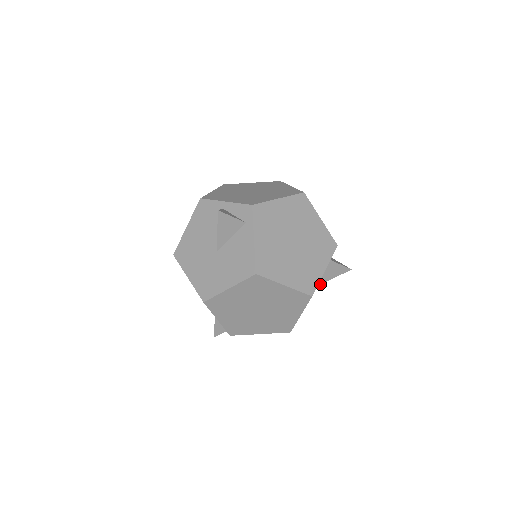
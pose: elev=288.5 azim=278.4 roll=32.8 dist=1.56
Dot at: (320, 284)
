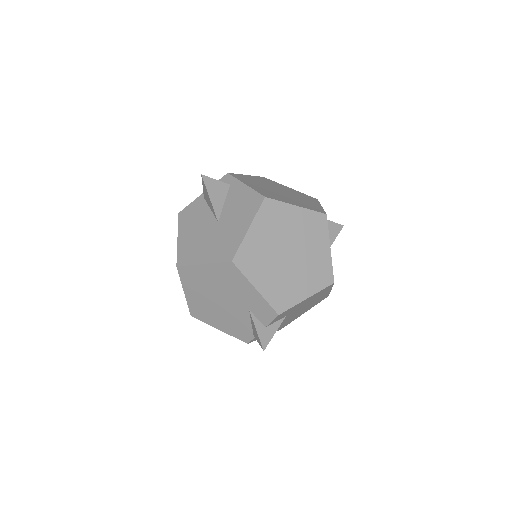
Dot at: occluded
